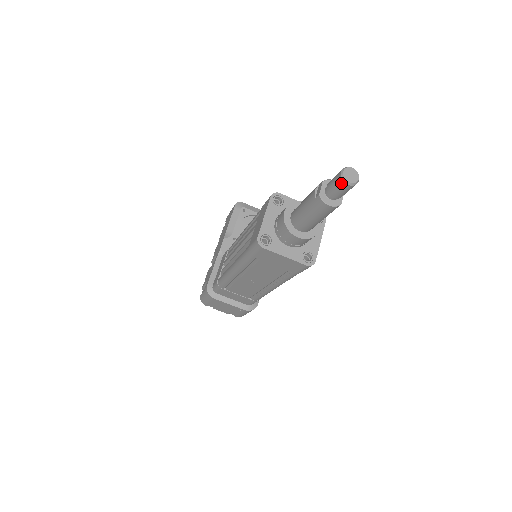
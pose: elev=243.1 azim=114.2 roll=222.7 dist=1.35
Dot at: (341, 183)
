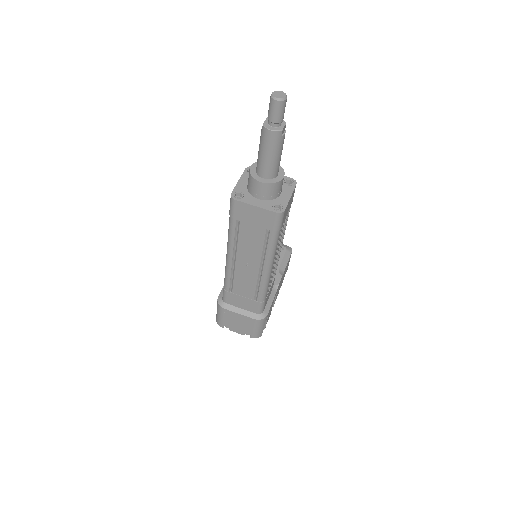
Dot at: (272, 102)
